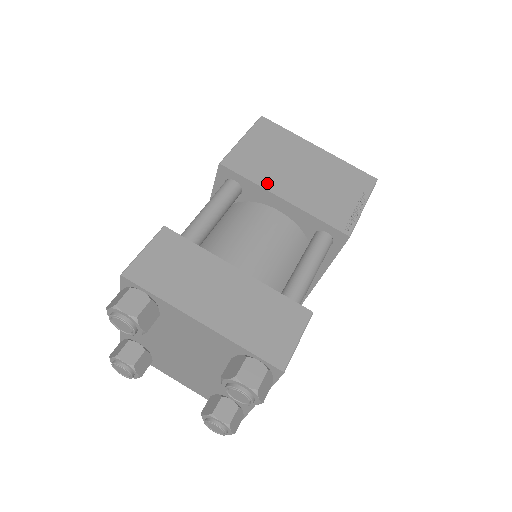
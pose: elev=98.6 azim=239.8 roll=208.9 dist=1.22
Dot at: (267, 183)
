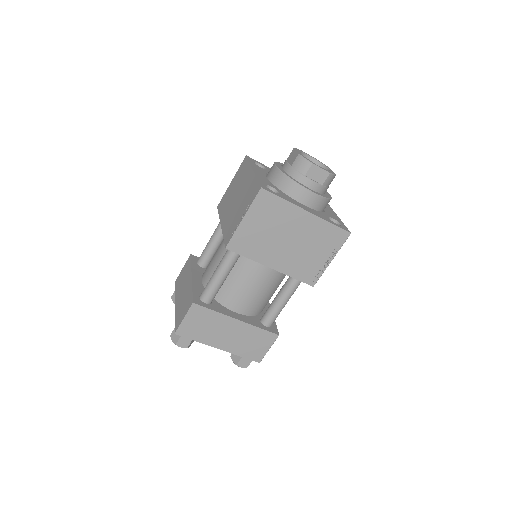
Dot at: (260, 258)
